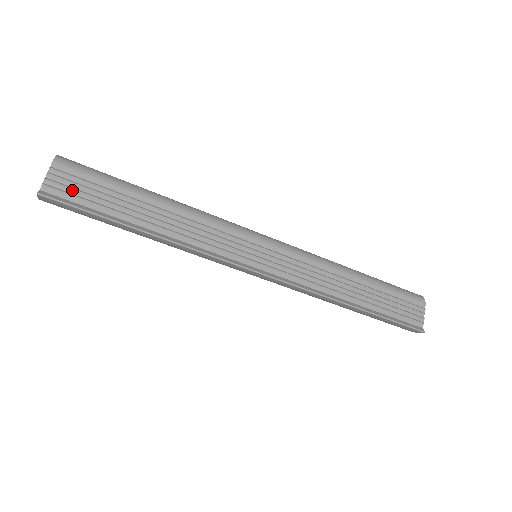
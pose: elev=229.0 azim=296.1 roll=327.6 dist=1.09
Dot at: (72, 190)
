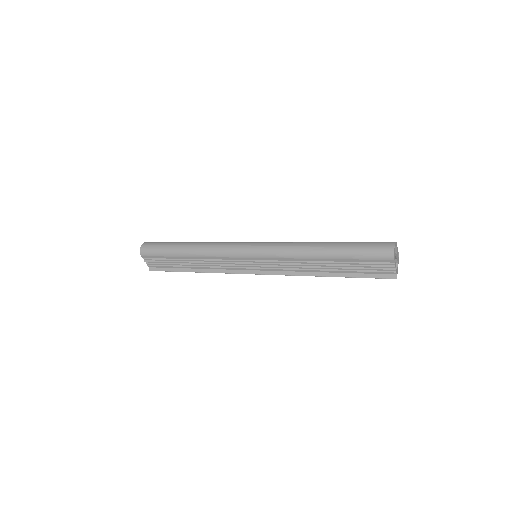
Dot at: (157, 264)
